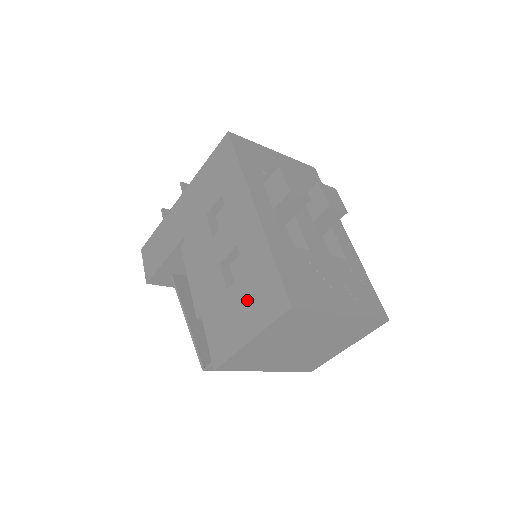
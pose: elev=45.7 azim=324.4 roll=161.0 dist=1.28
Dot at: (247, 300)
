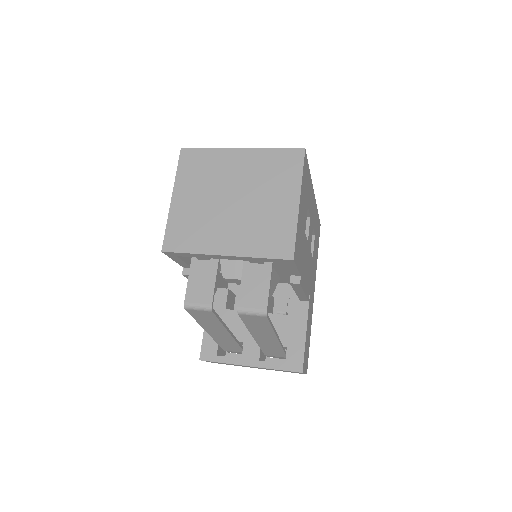
Dot at: occluded
